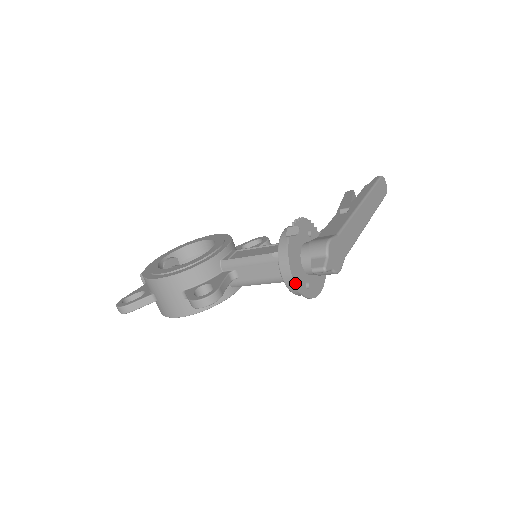
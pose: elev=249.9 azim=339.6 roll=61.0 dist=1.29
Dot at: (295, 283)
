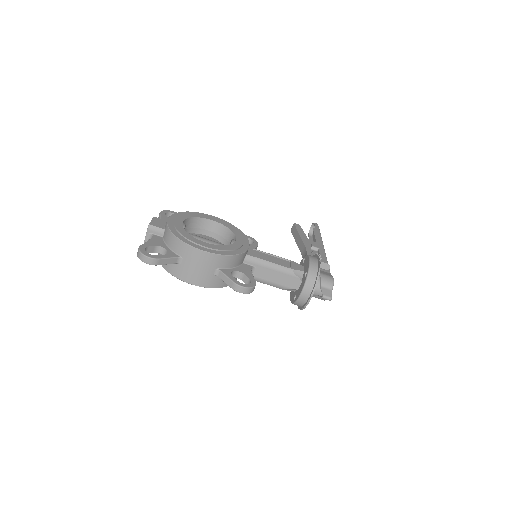
Dot at: occluded
